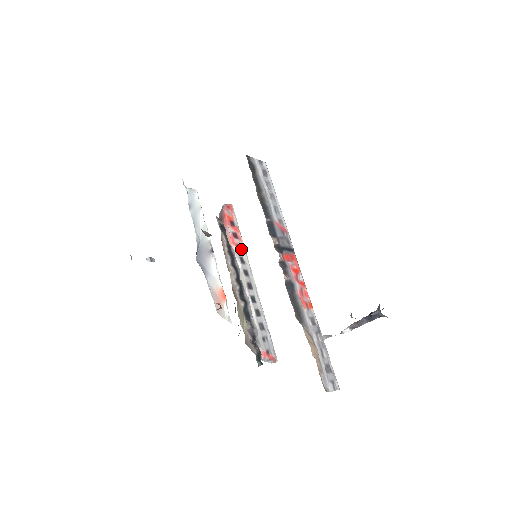
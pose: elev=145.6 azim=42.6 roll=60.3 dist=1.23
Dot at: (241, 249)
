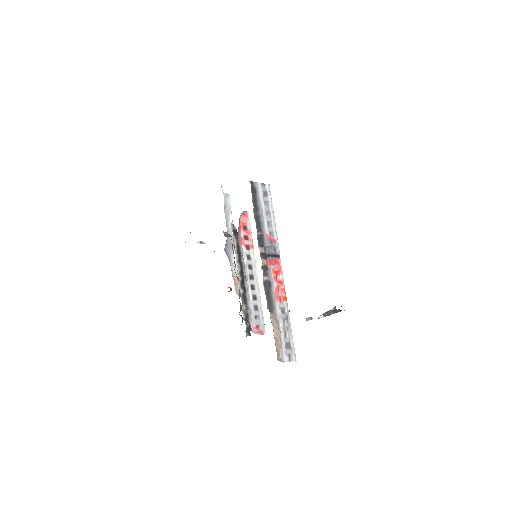
Dot at: (249, 248)
